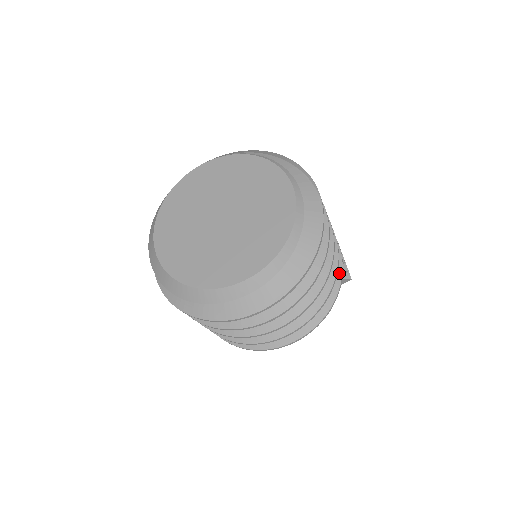
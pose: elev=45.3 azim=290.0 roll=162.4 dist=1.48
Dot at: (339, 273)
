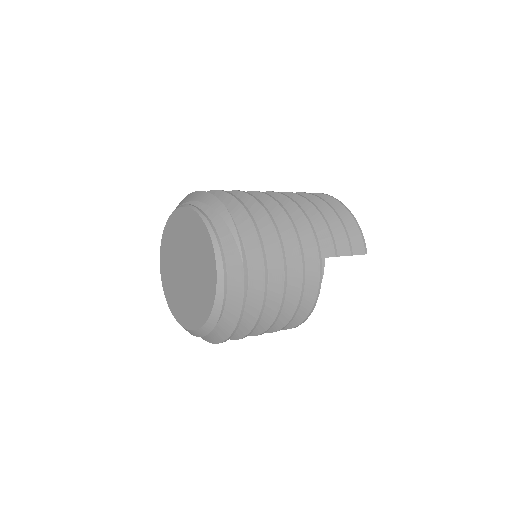
Dot at: (316, 280)
